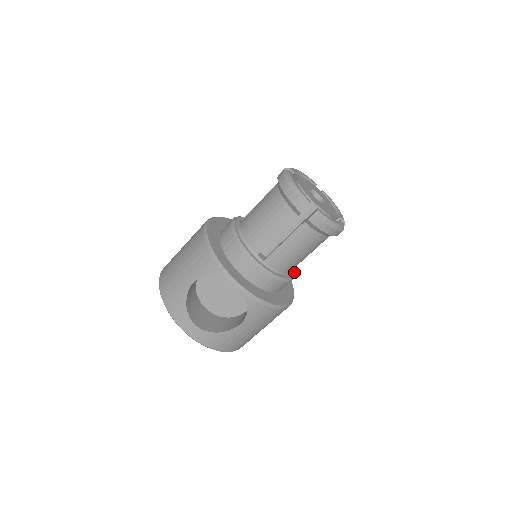
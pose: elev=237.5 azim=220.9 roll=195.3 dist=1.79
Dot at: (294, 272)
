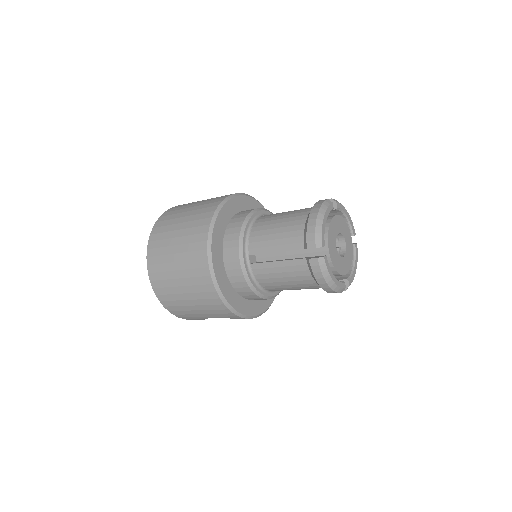
Dot at: occluded
